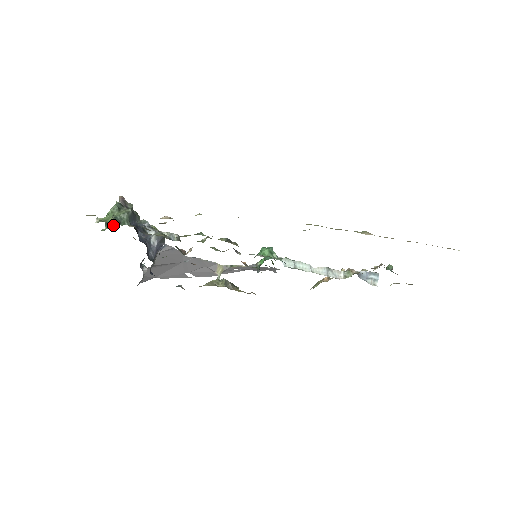
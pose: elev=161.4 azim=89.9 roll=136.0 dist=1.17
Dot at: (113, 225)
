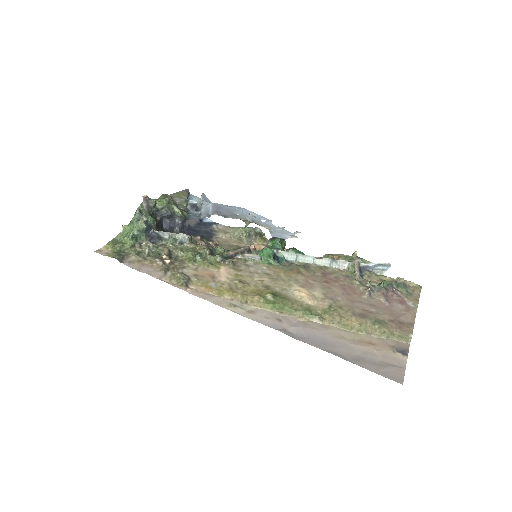
Dot at: occluded
